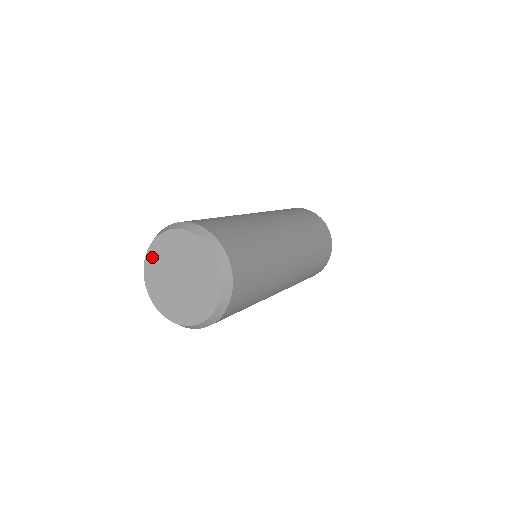
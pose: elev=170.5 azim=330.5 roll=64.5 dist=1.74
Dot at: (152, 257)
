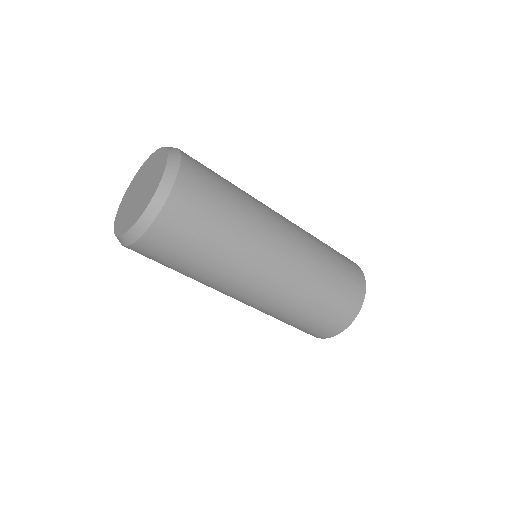
Dot at: (138, 175)
